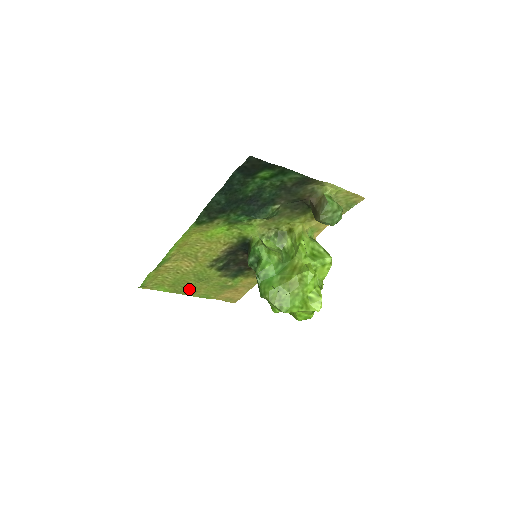
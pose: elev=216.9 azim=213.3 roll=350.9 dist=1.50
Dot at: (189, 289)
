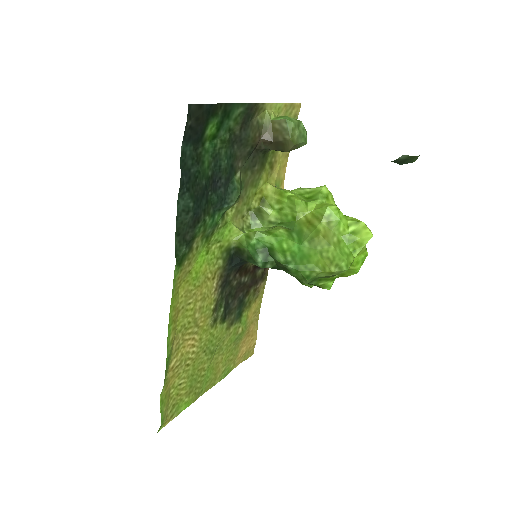
Dot at: (208, 378)
